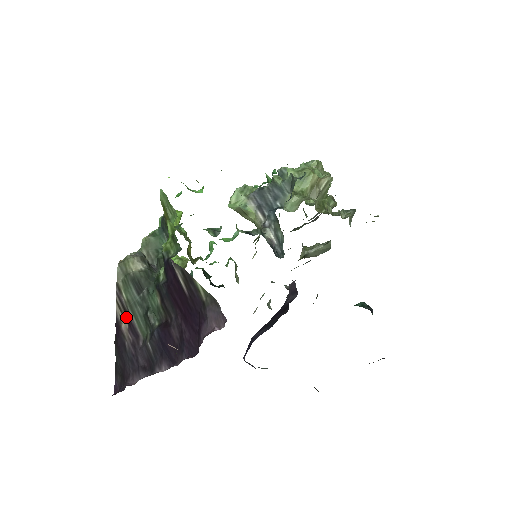
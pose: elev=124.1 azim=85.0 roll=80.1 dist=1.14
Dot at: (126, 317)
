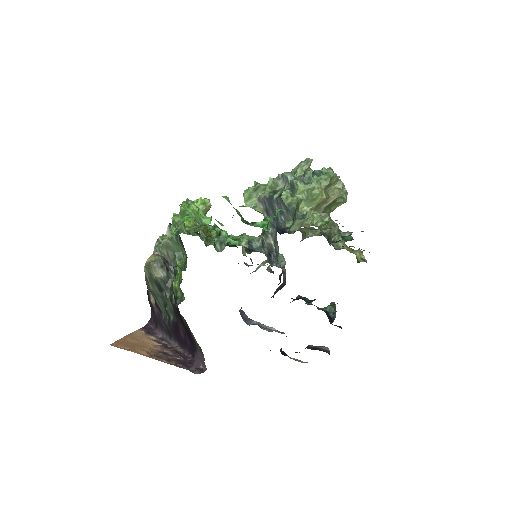
Dot at: (153, 296)
